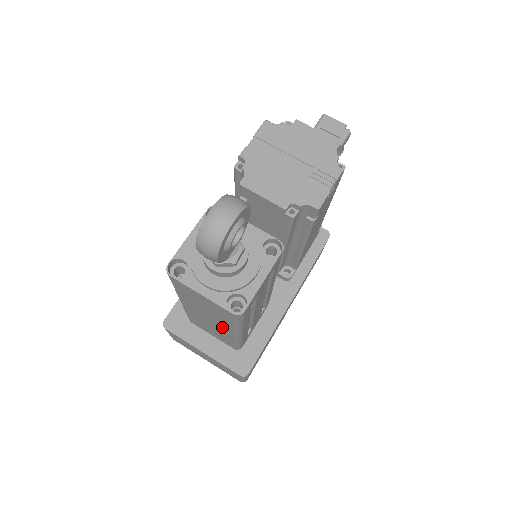
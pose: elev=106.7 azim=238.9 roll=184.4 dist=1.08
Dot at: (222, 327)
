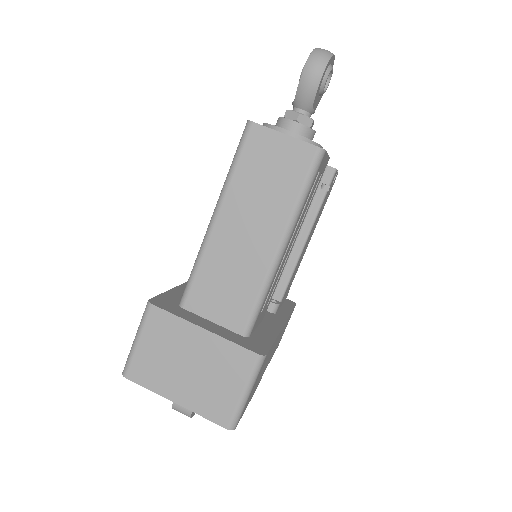
Dot at: (265, 236)
